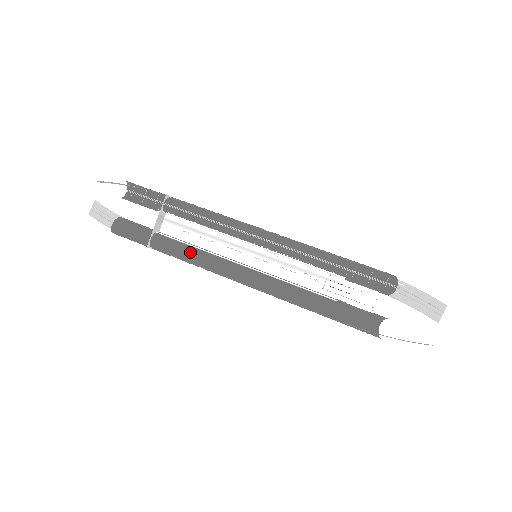
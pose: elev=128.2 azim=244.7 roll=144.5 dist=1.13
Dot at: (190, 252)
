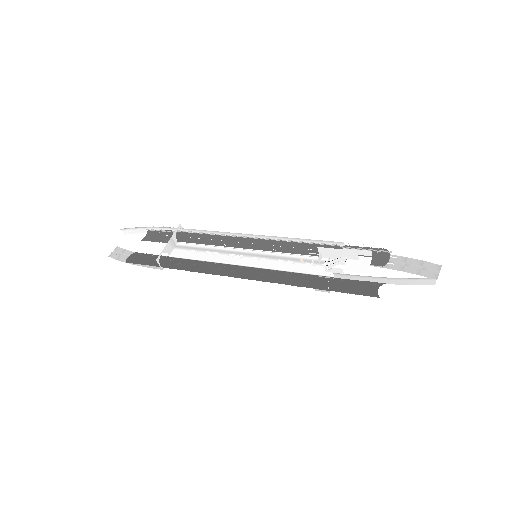
Dot at: (195, 265)
